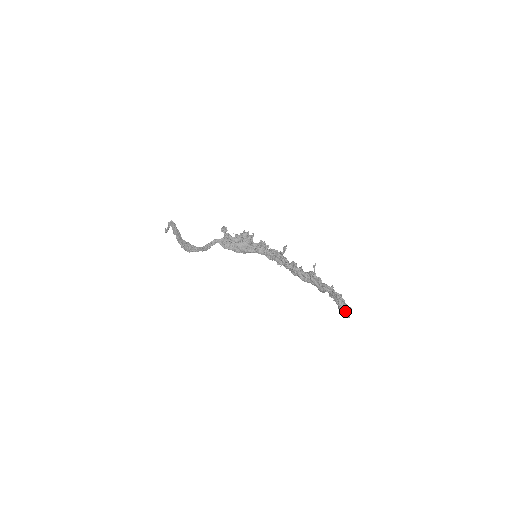
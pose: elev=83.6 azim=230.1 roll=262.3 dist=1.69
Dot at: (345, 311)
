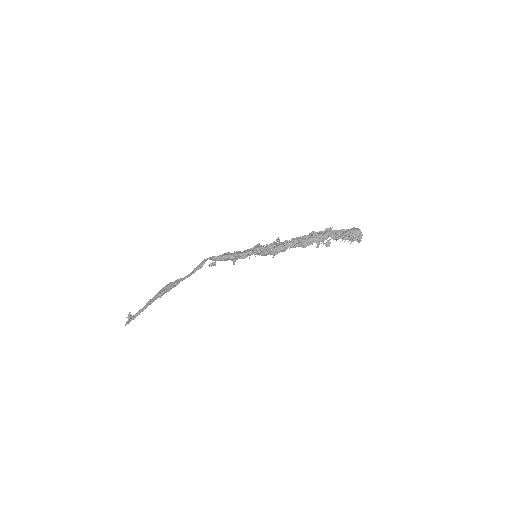
Dot at: (355, 229)
